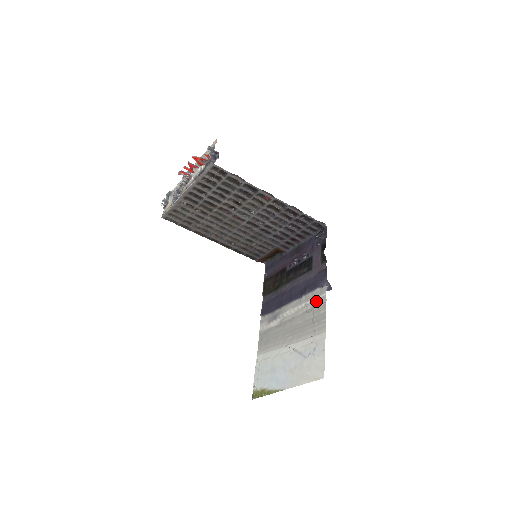
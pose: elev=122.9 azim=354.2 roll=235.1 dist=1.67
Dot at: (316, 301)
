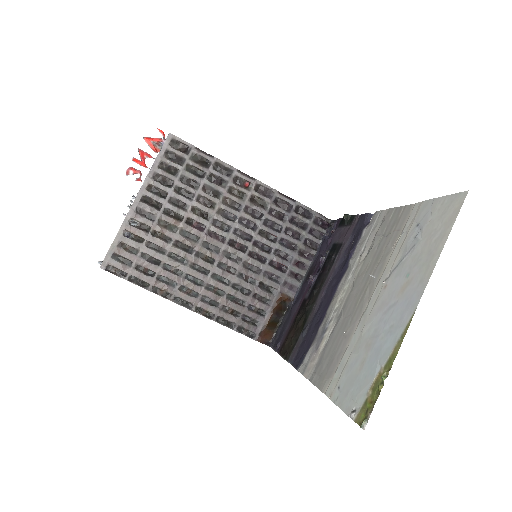
Dot at: (373, 230)
